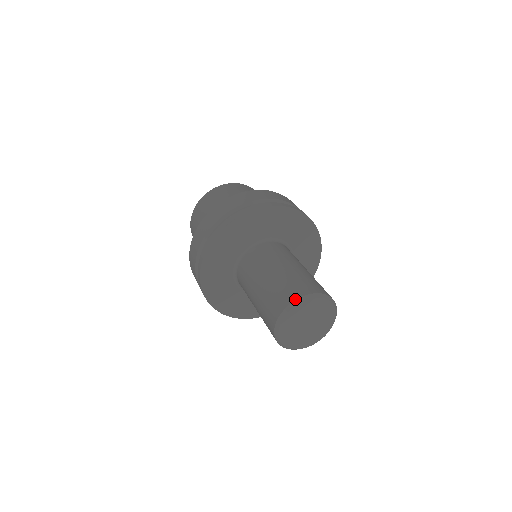
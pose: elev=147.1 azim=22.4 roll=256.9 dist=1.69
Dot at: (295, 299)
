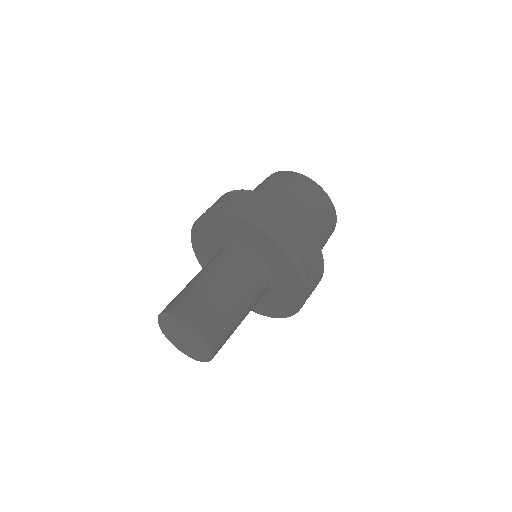
Dot at: (159, 314)
